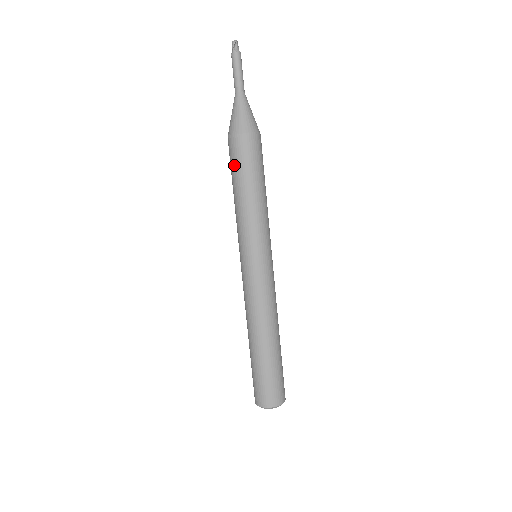
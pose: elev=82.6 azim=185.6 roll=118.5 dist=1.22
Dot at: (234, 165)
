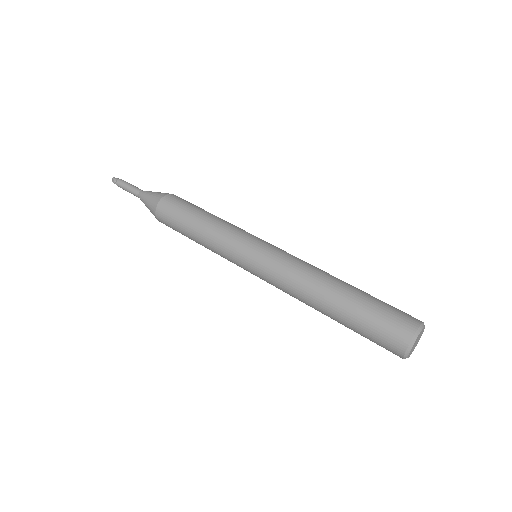
Dot at: (175, 229)
